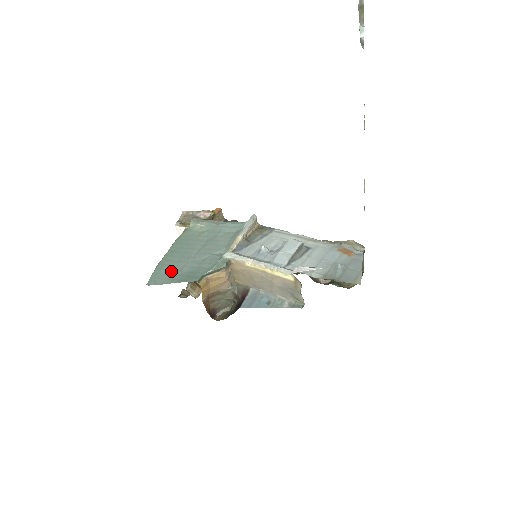
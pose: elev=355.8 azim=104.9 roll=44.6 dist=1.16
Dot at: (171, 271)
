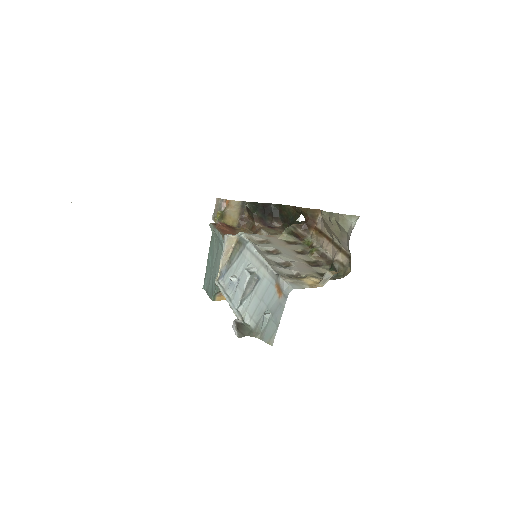
Dot at: (208, 279)
